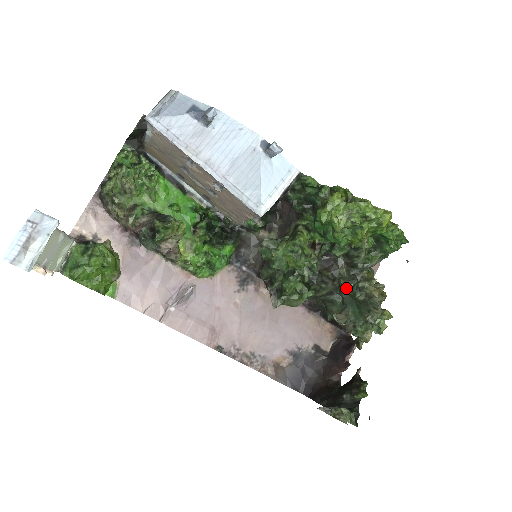
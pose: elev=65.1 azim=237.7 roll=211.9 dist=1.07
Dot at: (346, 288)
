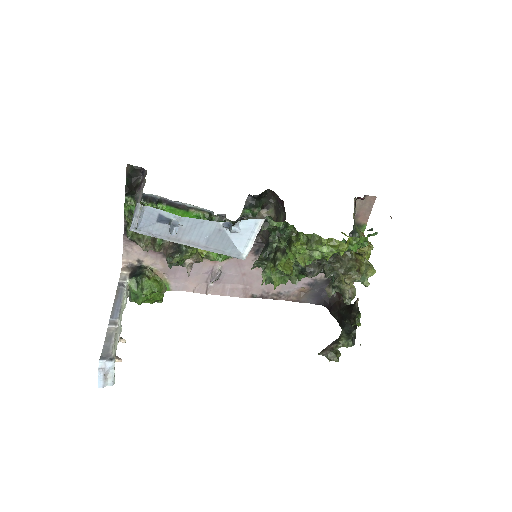
Dot at: (328, 277)
